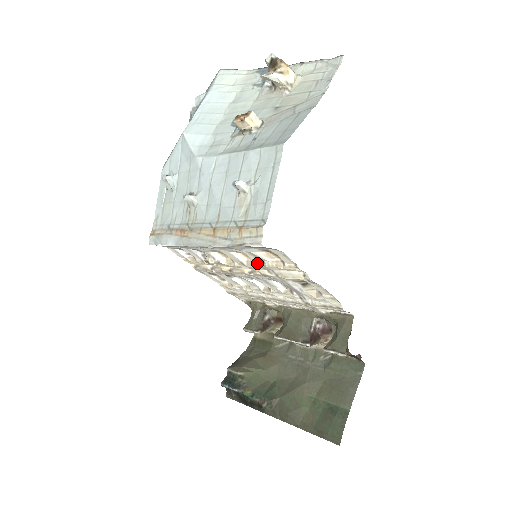
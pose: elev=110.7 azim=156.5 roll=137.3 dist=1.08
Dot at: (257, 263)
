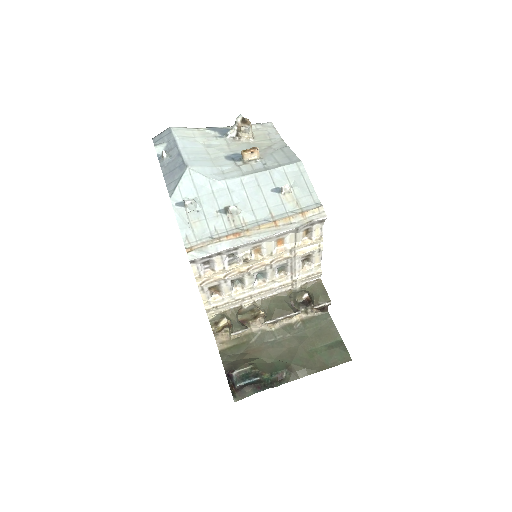
Dot at: (289, 246)
